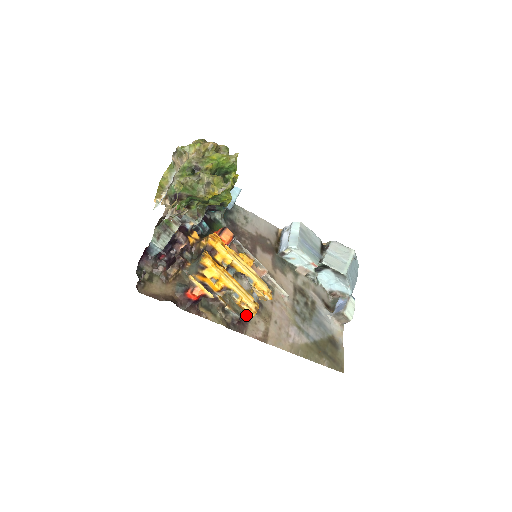
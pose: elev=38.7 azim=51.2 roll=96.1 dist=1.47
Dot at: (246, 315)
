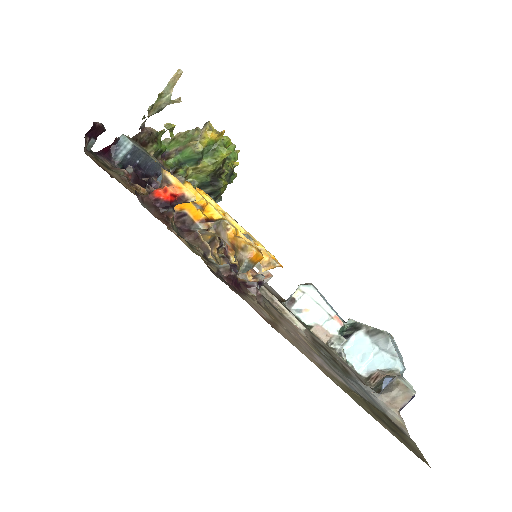
Dot at: (242, 256)
